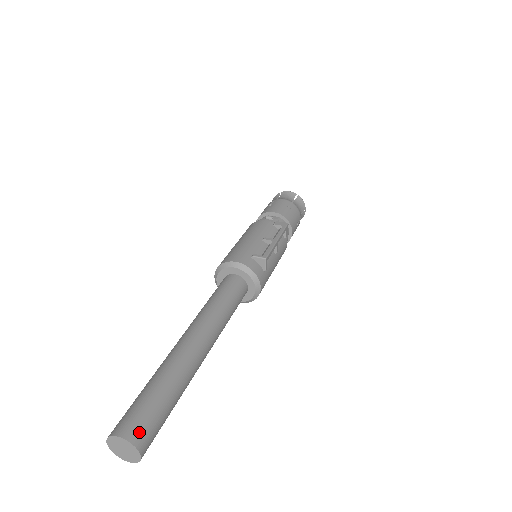
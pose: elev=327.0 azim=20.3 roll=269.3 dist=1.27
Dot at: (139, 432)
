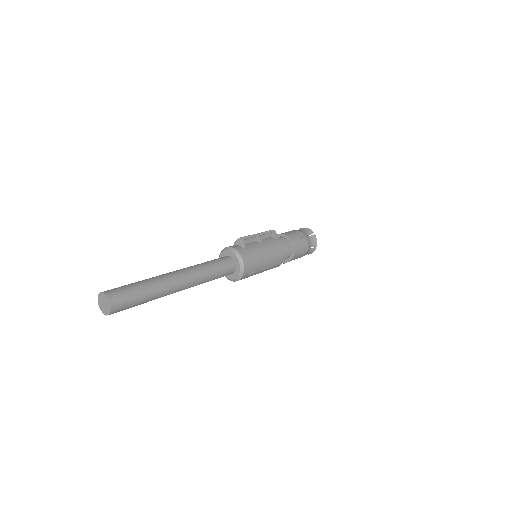
Dot at: (110, 290)
